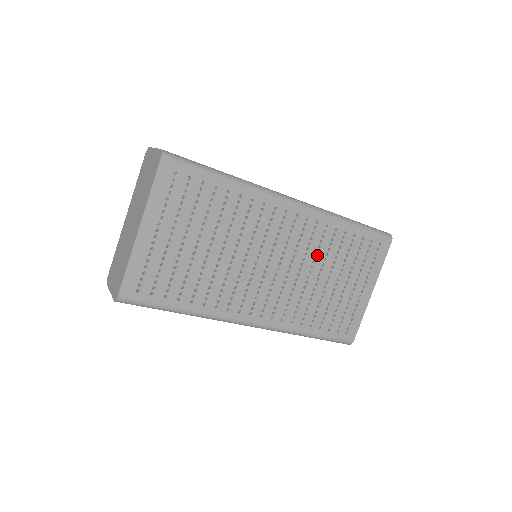
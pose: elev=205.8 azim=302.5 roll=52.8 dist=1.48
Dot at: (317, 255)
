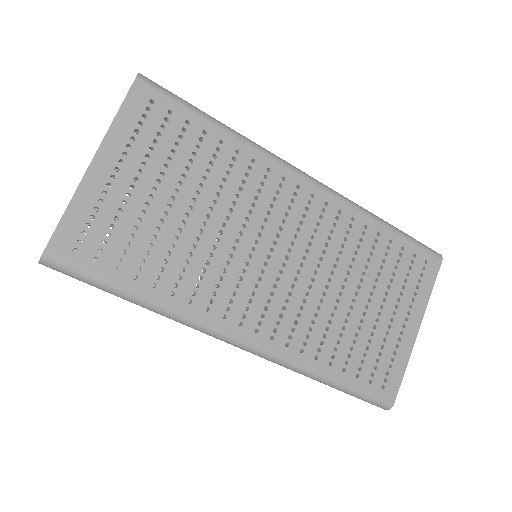
Dot at: (340, 257)
